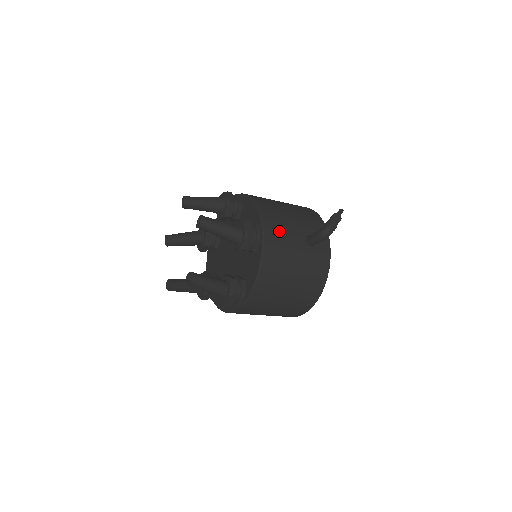
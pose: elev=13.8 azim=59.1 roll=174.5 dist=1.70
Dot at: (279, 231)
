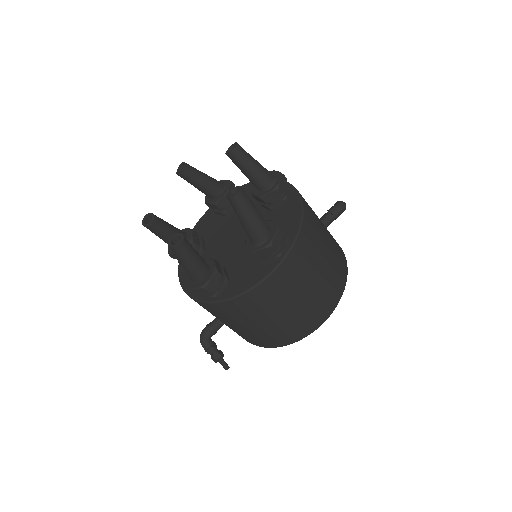
Dot at: occluded
